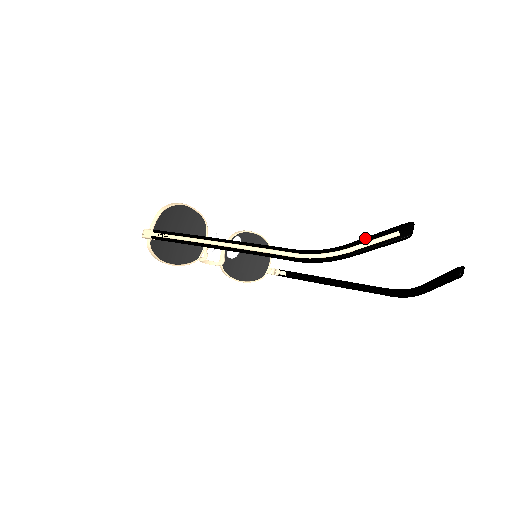
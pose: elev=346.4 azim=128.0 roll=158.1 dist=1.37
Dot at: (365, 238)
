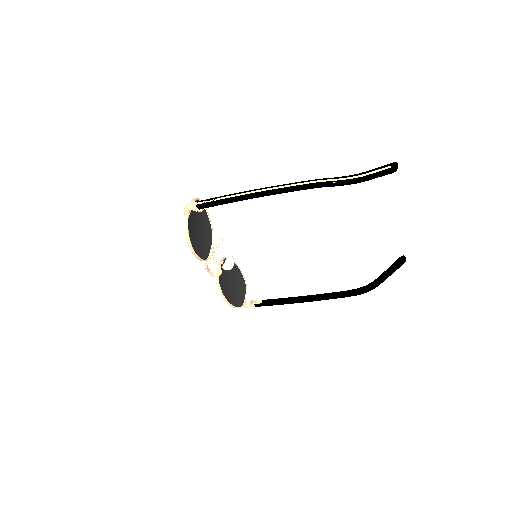
Dot at: (372, 169)
